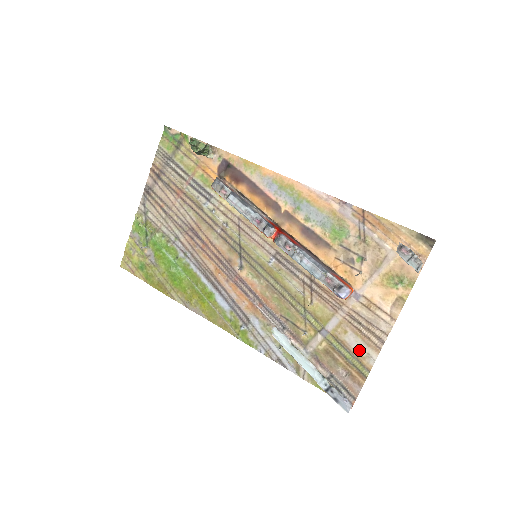
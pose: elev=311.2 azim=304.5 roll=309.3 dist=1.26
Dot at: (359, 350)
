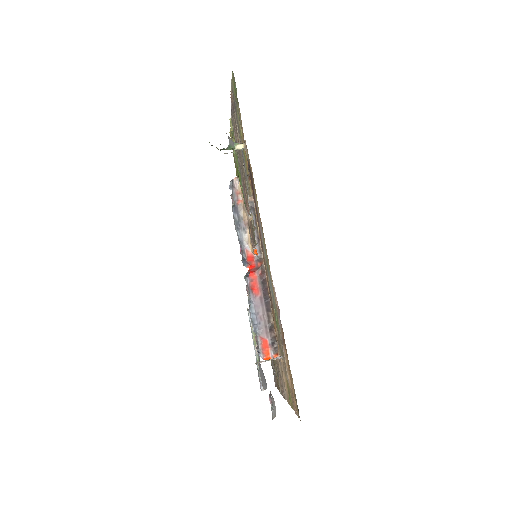
Dot at: (278, 378)
